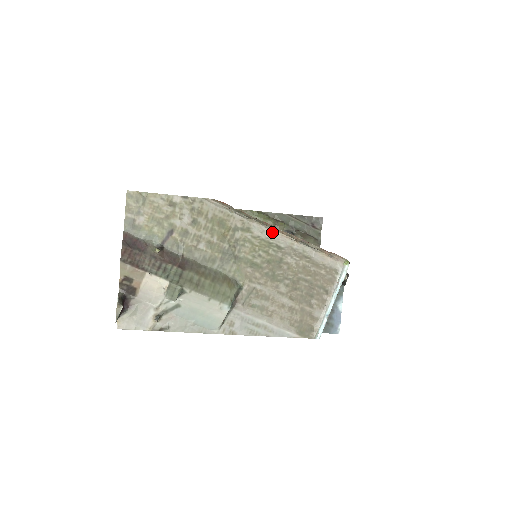
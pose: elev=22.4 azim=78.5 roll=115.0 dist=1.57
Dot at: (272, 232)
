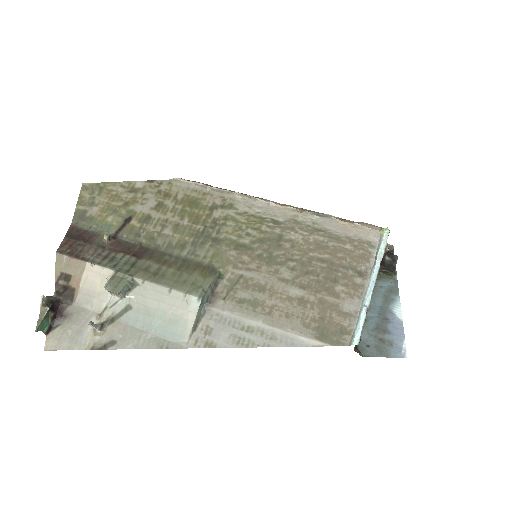
Dot at: (264, 205)
